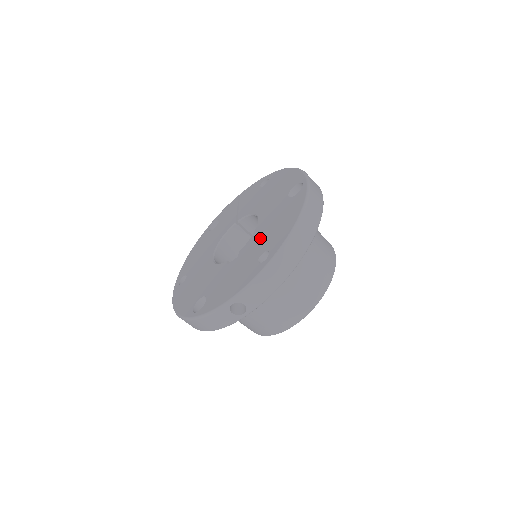
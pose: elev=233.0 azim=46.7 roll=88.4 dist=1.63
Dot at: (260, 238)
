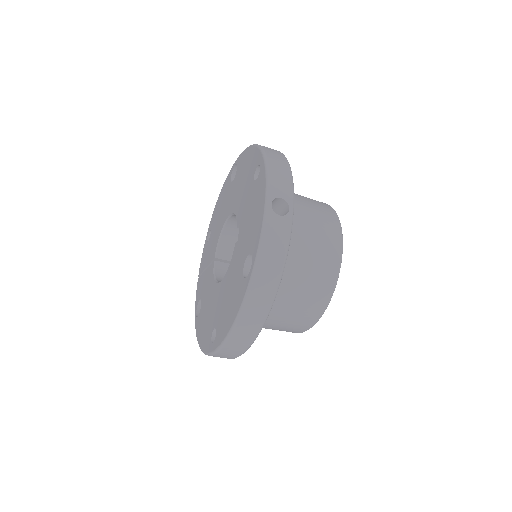
Dot at: (242, 195)
